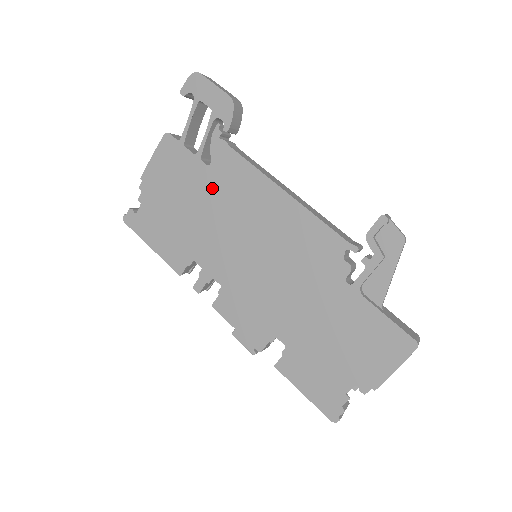
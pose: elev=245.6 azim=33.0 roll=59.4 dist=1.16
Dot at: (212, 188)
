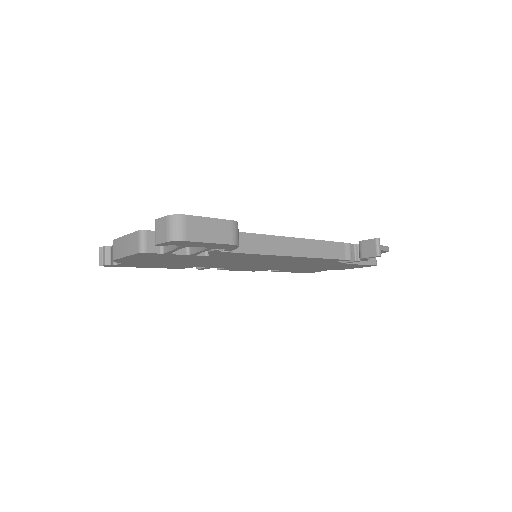
Dot at: (213, 259)
